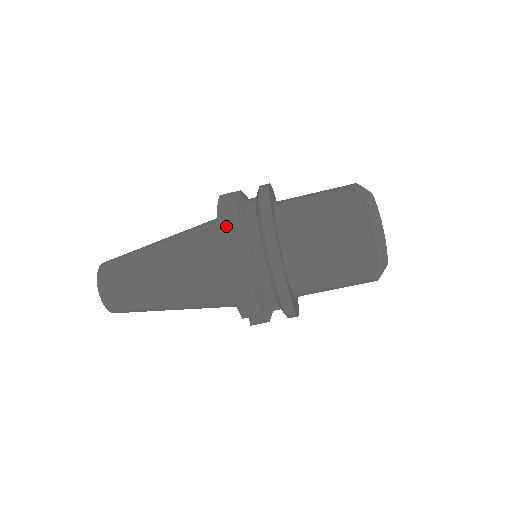
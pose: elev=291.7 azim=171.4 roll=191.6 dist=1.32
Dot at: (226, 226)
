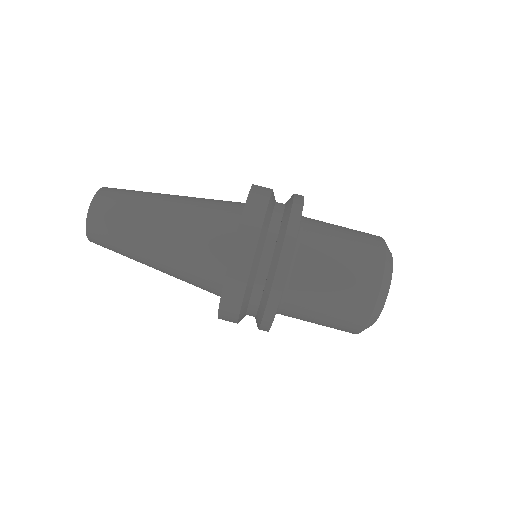
Dot at: (241, 251)
